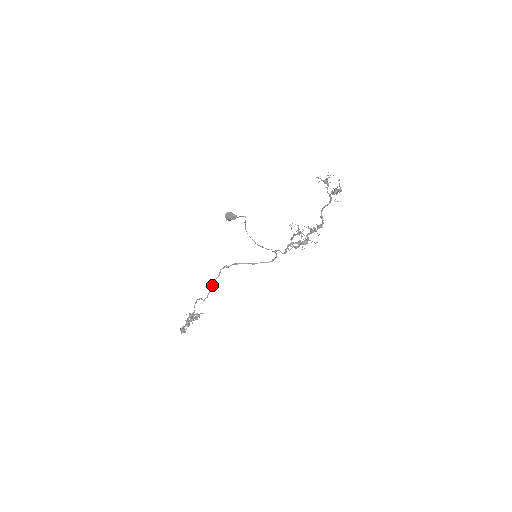
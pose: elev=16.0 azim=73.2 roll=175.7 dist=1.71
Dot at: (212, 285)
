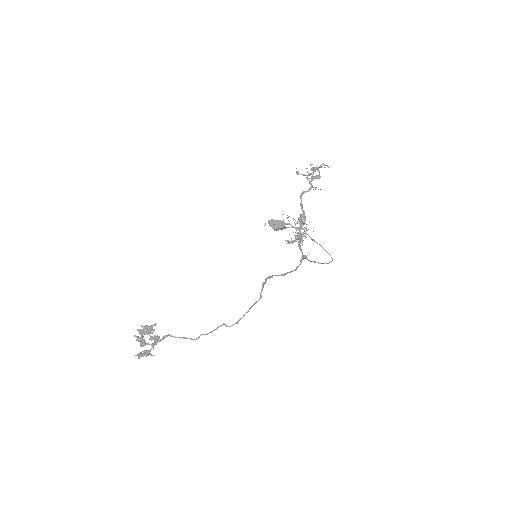
Dot at: (250, 308)
